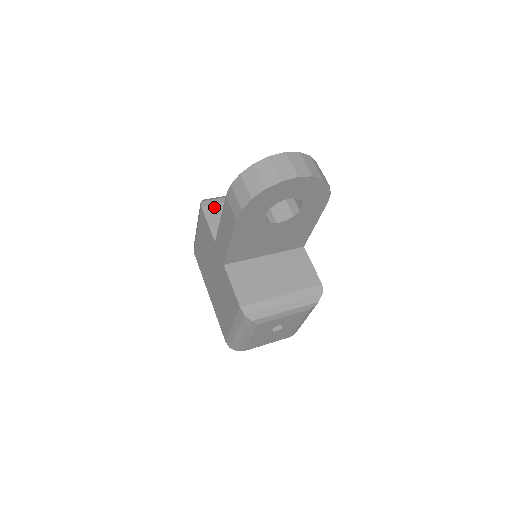
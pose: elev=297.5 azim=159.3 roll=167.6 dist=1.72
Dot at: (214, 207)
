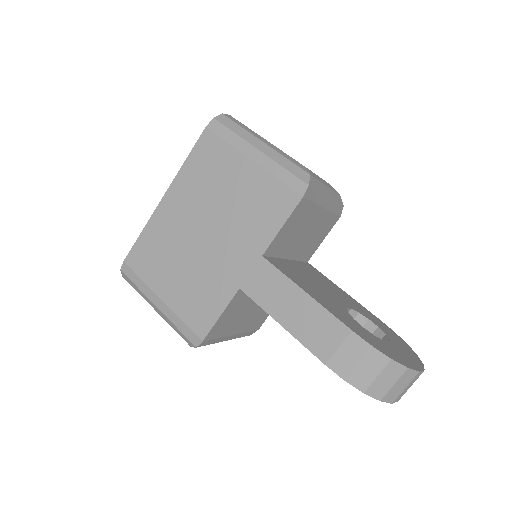
Dot at: (307, 205)
